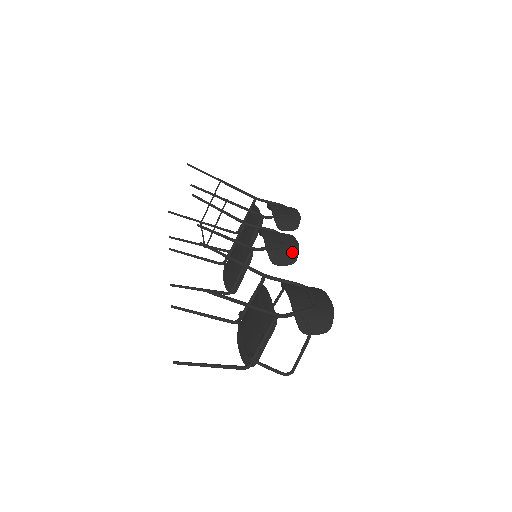
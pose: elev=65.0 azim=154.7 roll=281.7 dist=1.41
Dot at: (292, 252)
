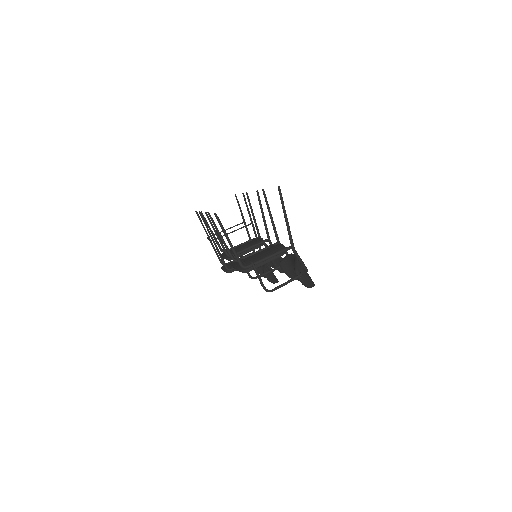
Dot at: occluded
